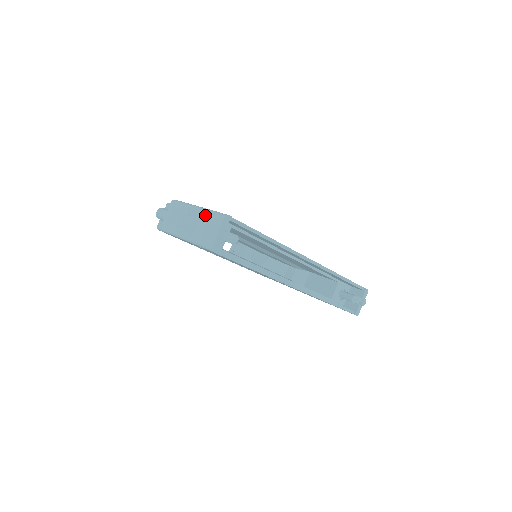
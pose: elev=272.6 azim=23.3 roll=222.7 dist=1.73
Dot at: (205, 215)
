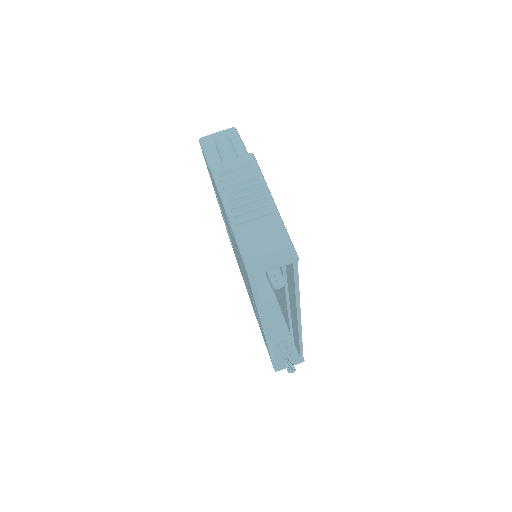
Dot at: (275, 224)
